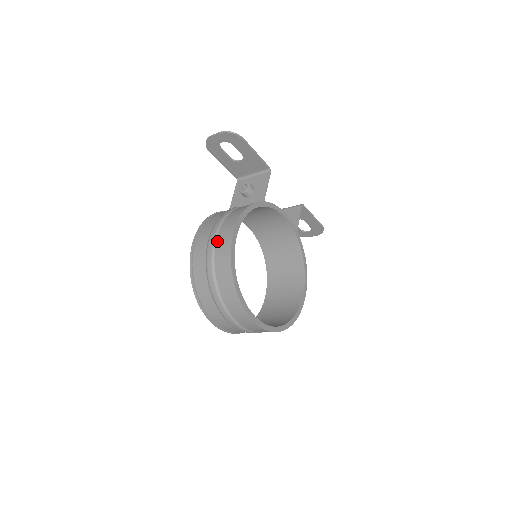
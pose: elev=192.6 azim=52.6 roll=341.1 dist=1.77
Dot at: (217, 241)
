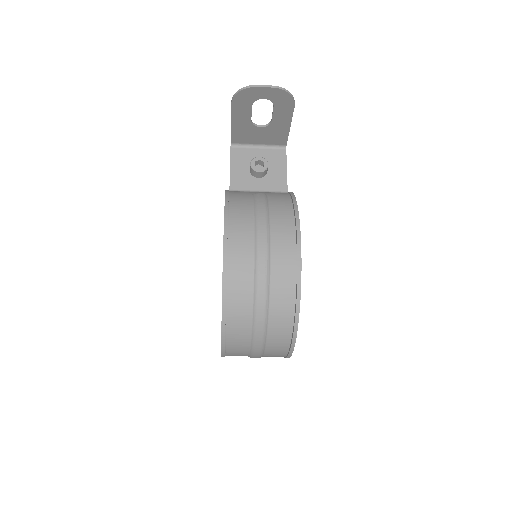
Dot at: (273, 248)
